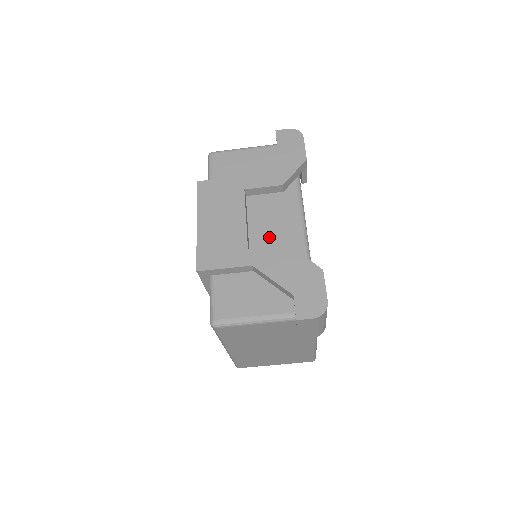
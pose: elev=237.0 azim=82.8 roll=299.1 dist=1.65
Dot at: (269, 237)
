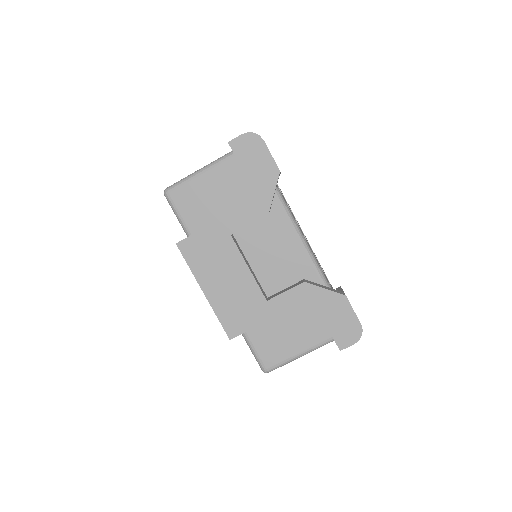
Dot at: (277, 272)
